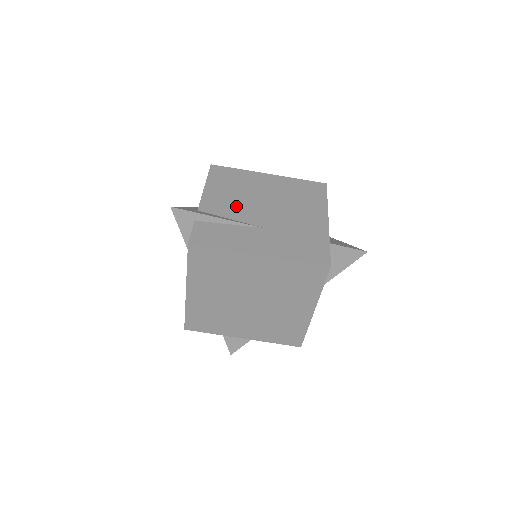
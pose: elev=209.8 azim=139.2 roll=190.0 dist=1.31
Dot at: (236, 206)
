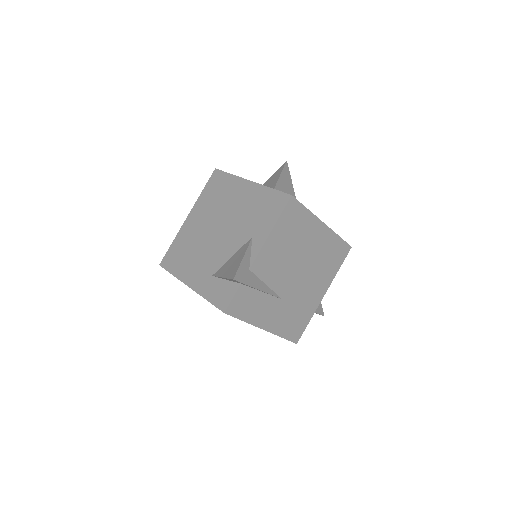
Dot at: (279, 268)
